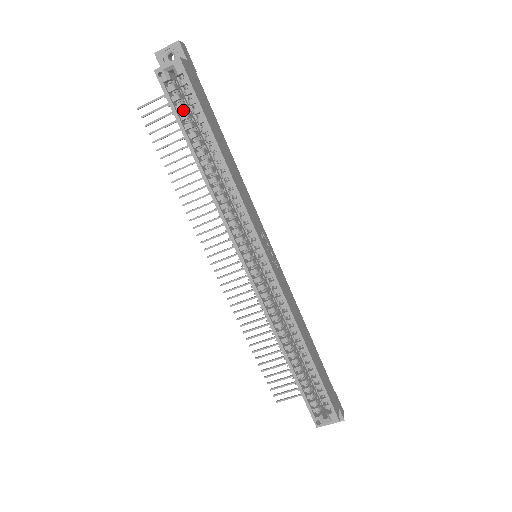
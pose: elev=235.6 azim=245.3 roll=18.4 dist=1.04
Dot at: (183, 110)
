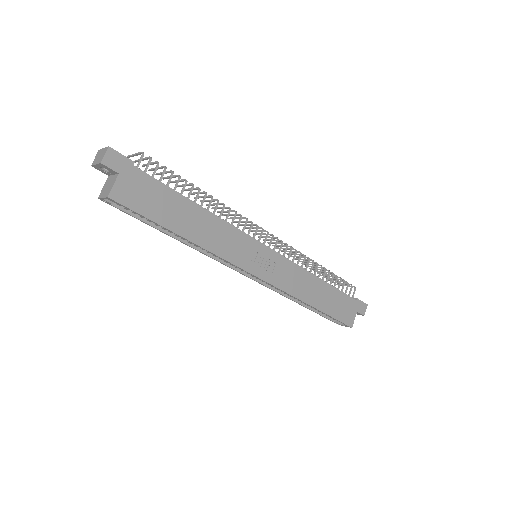
Dot at: occluded
